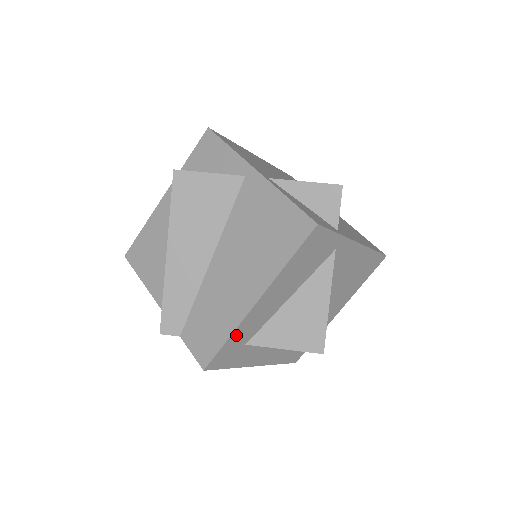
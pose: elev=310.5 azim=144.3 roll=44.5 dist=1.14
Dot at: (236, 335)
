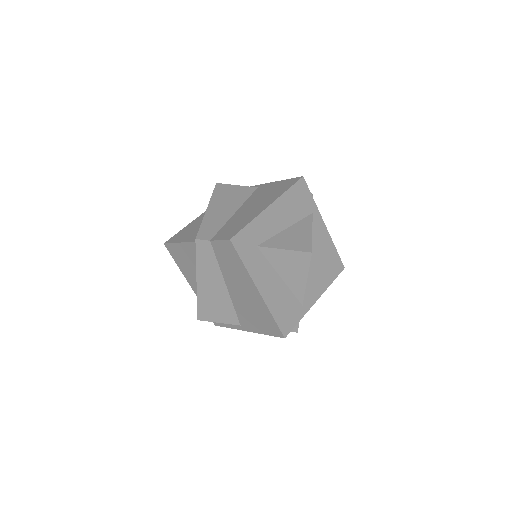
Dot at: (254, 226)
